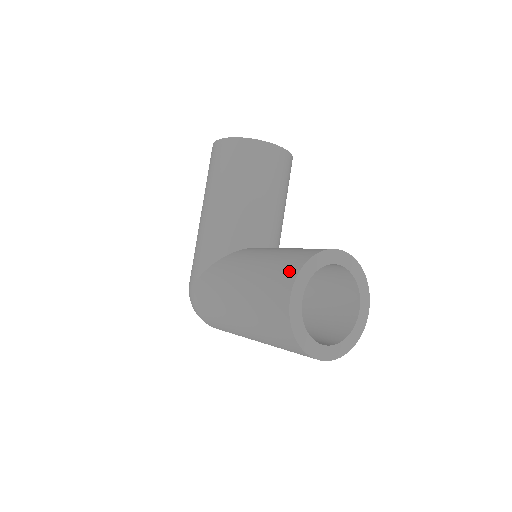
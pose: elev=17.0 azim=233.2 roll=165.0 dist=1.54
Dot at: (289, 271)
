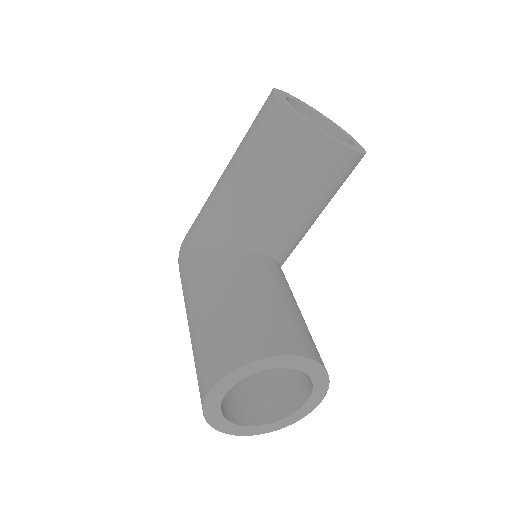
Dot at: (229, 356)
